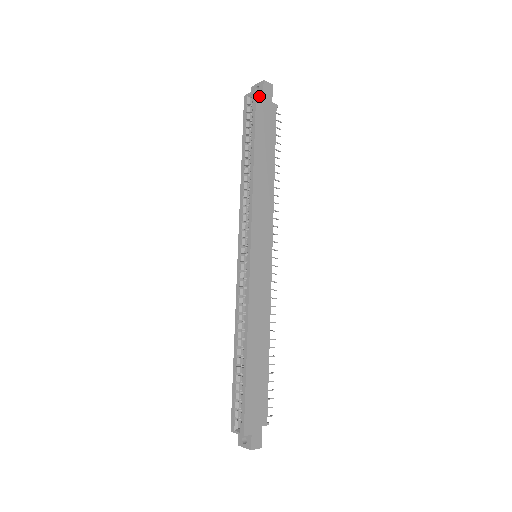
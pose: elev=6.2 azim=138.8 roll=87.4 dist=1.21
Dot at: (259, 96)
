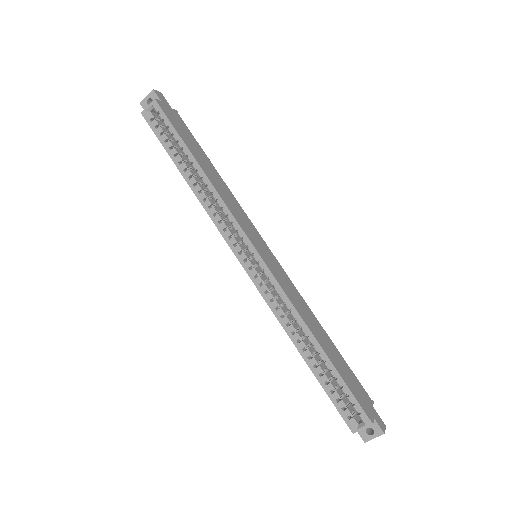
Dot at: (160, 105)
